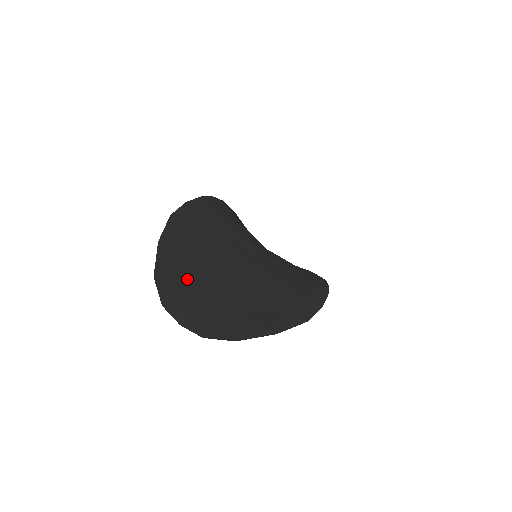
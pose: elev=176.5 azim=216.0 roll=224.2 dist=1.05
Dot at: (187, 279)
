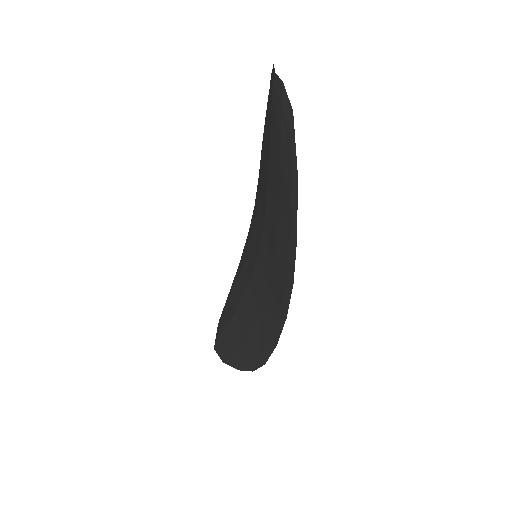
Dot at: occluded
